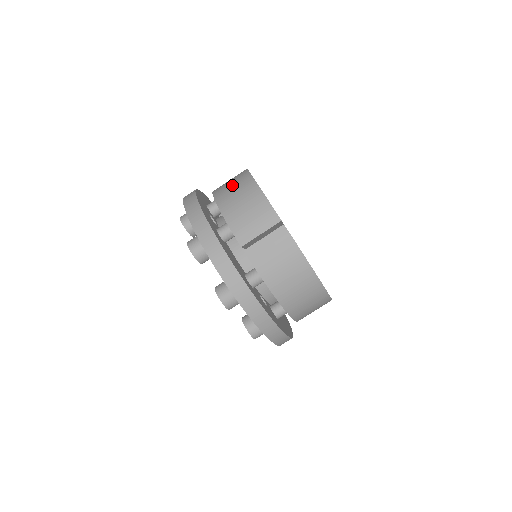
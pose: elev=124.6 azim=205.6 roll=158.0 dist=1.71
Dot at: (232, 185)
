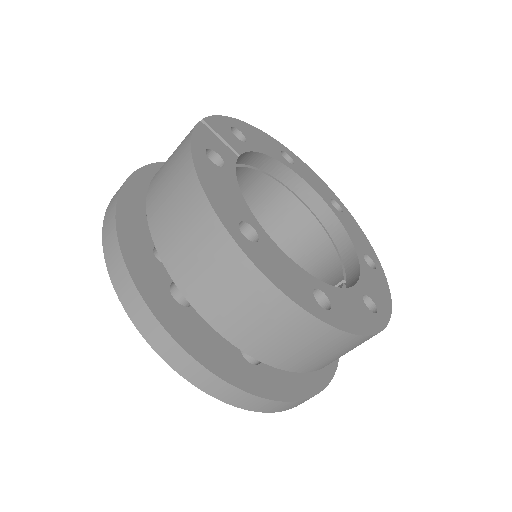
Dot at: occluded
